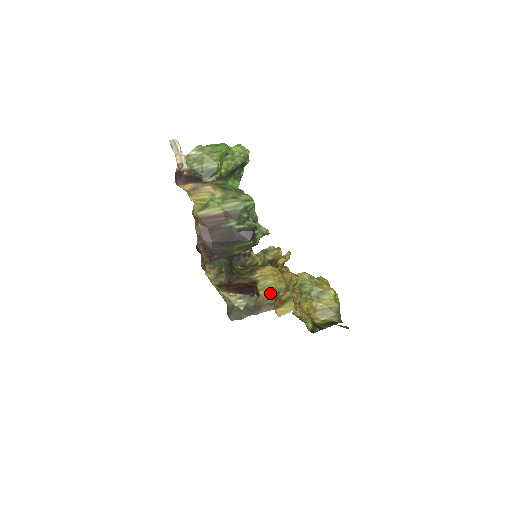
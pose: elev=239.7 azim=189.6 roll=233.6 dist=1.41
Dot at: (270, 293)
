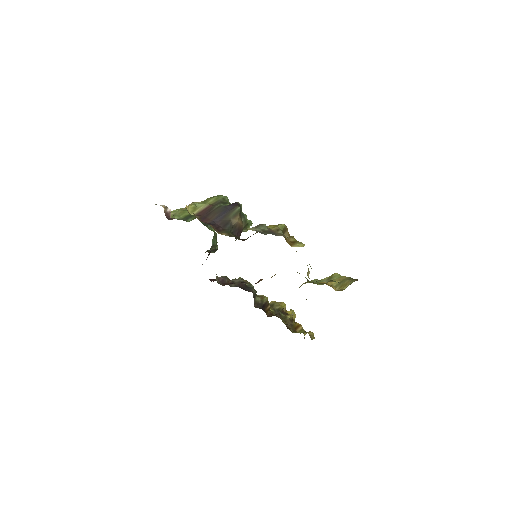
Dot at: (276, 228)
